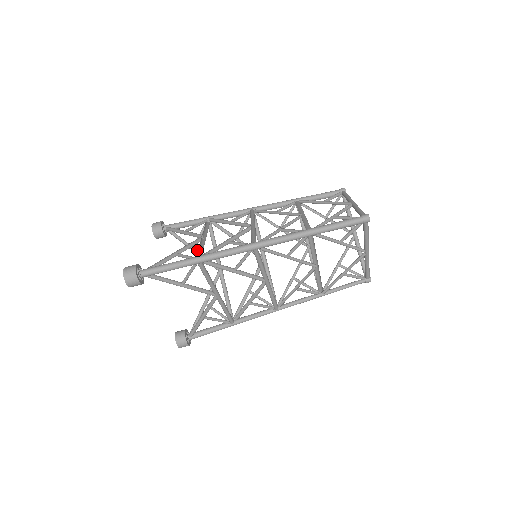
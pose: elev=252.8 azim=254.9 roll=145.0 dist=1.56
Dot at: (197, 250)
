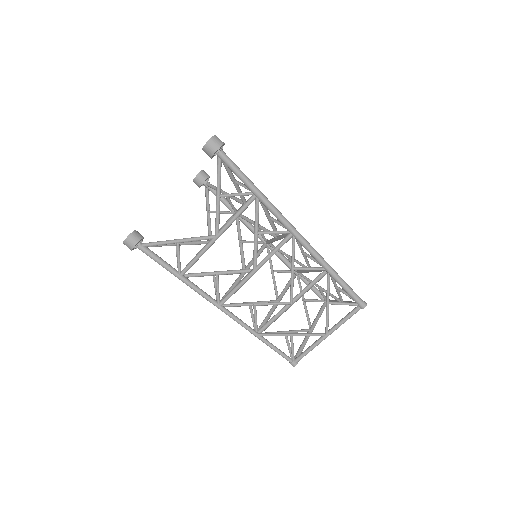
Dot at: occluded
